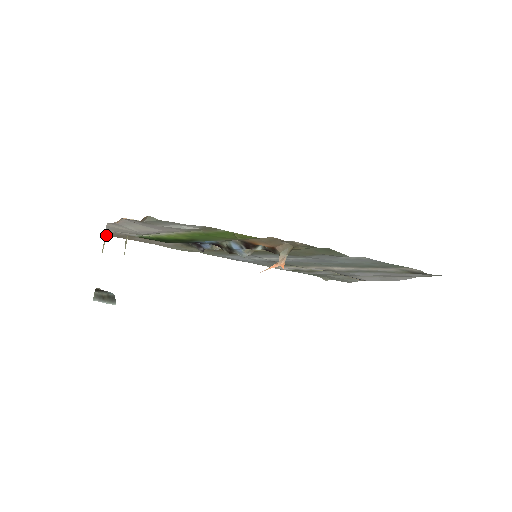
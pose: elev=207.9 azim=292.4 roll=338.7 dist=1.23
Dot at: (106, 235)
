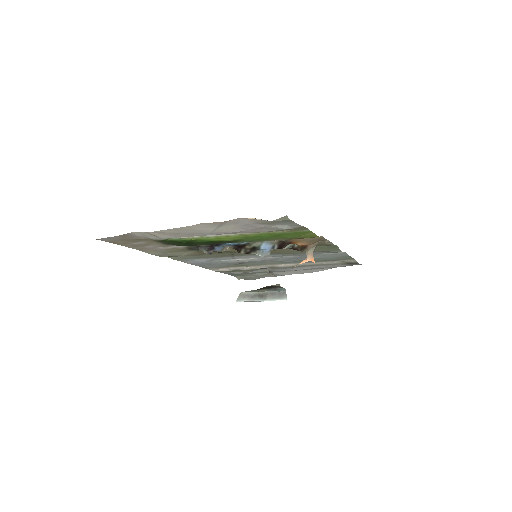
Dot at: (99, 239)
